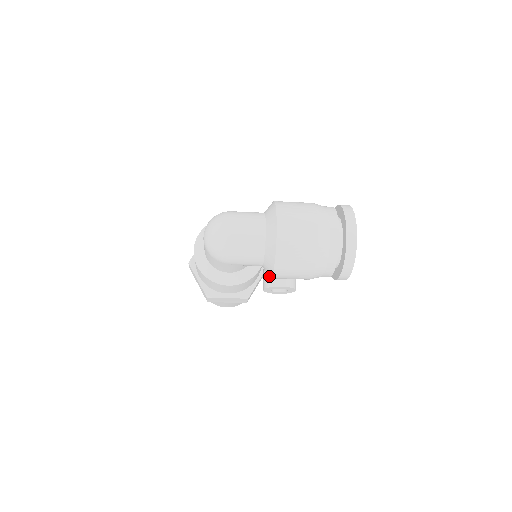
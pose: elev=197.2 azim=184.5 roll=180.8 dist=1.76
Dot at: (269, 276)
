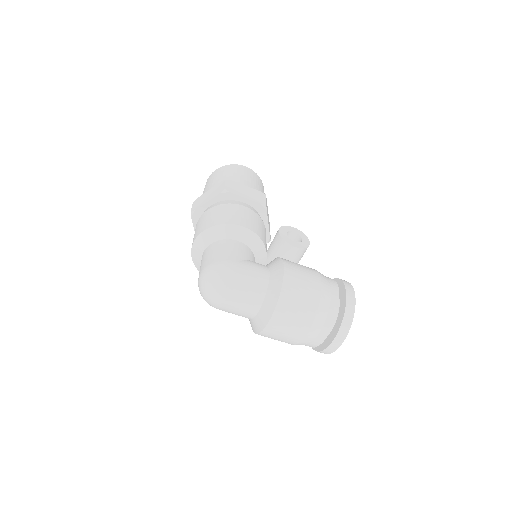
Dot at: occluded
